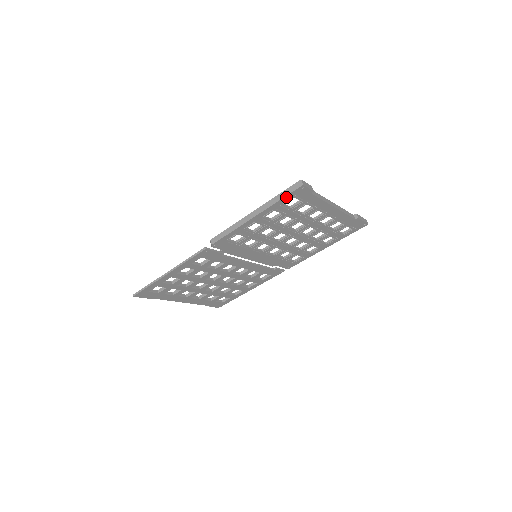
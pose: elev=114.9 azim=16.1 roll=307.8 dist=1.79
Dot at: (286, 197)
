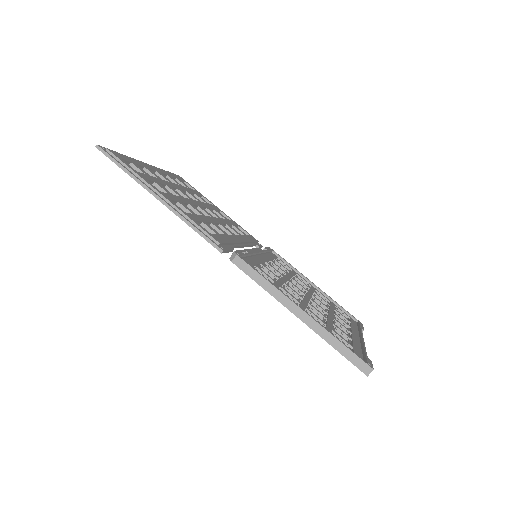
Dot at: (342, 354)
